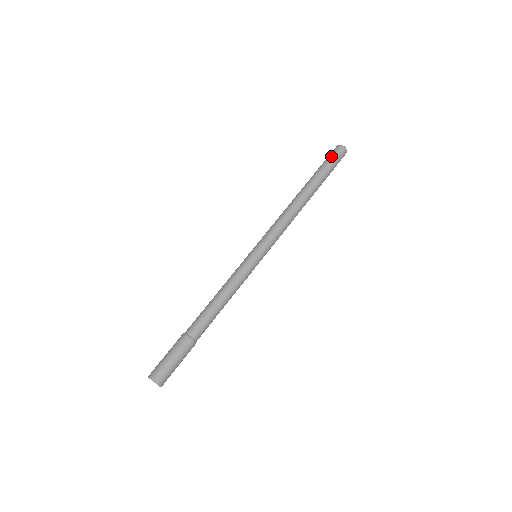
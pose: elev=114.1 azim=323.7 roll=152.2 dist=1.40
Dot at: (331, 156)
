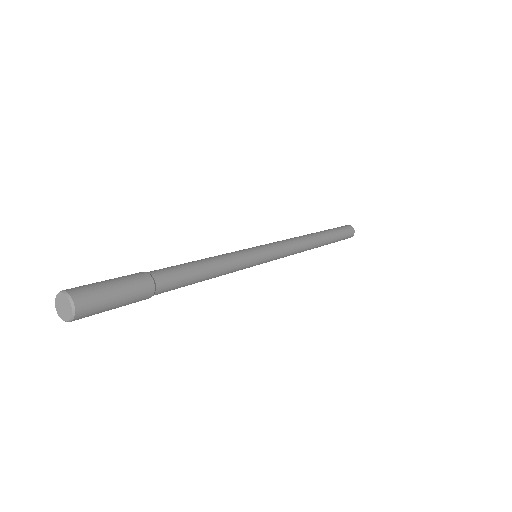
Dot at: (344, 228)
